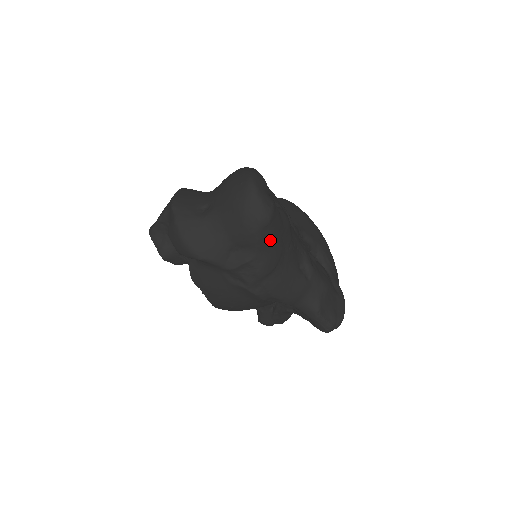
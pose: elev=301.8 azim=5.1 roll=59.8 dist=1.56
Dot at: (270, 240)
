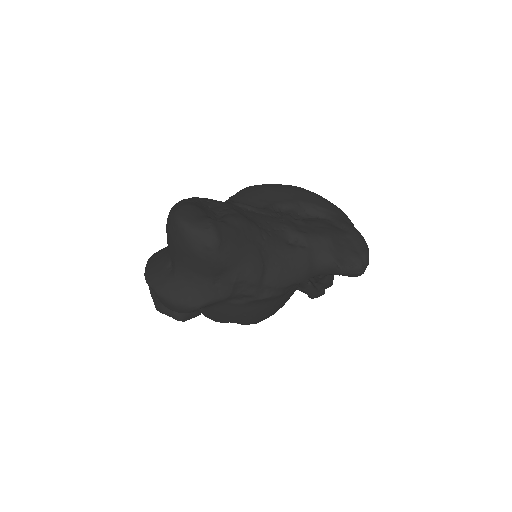
Dot at: (236, 251)
